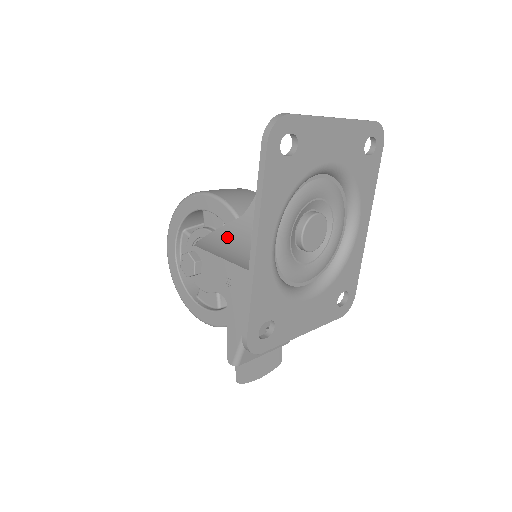
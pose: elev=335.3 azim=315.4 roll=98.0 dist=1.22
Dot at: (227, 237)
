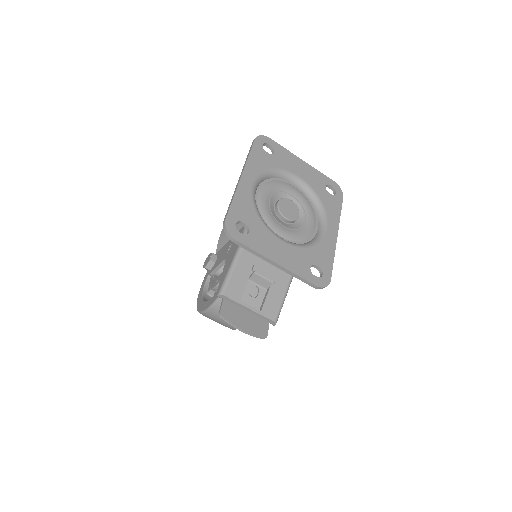
Dot at: occluded
